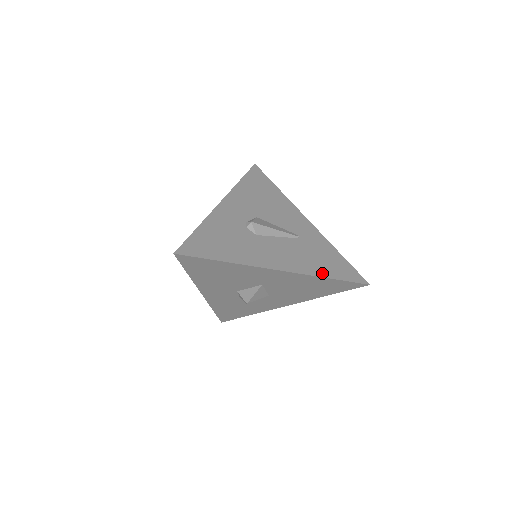
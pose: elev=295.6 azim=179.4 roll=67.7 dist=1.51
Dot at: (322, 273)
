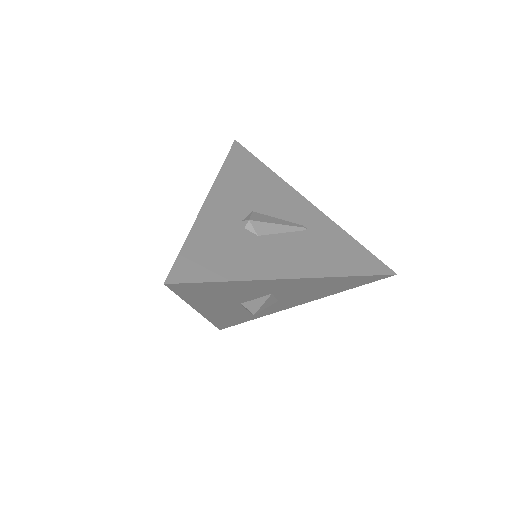
Dot at: (343, 271)
